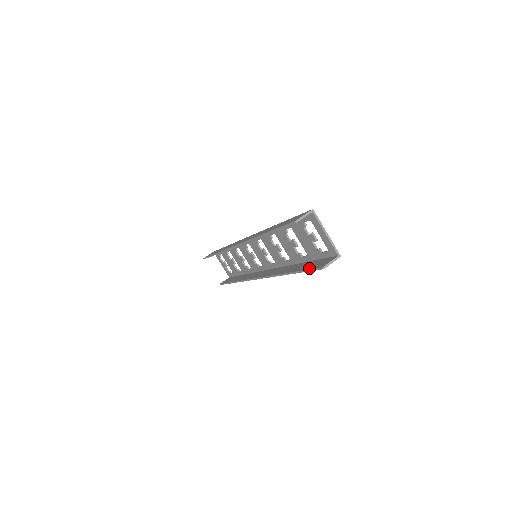
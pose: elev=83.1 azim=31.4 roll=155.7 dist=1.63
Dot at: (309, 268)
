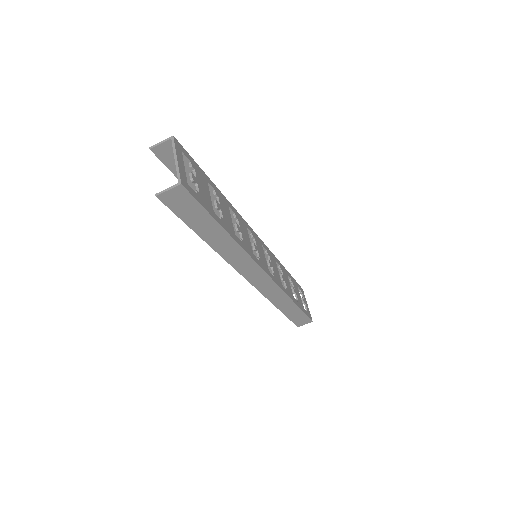
Dot at: (178, 212)
